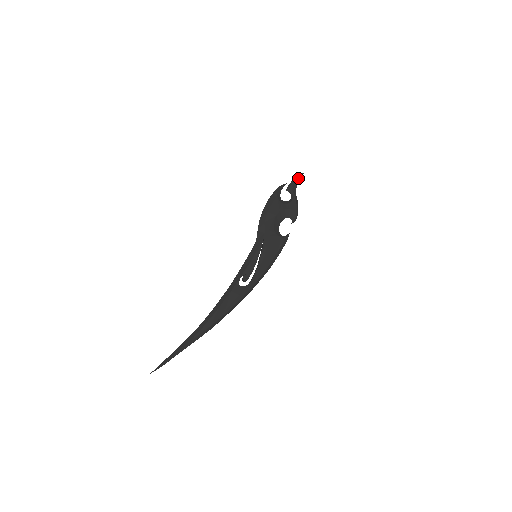
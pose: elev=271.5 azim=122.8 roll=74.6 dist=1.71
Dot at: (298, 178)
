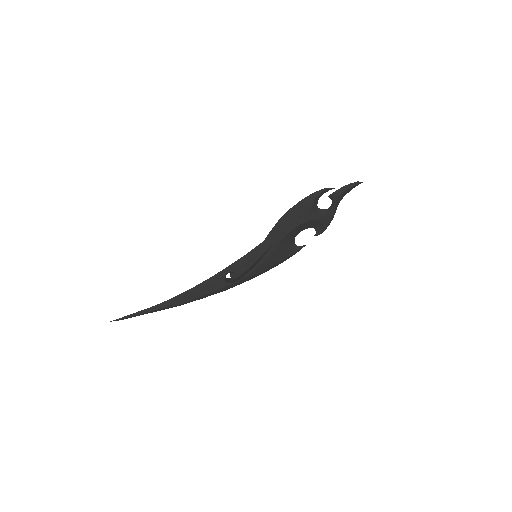
Dot at: (352, 187)
